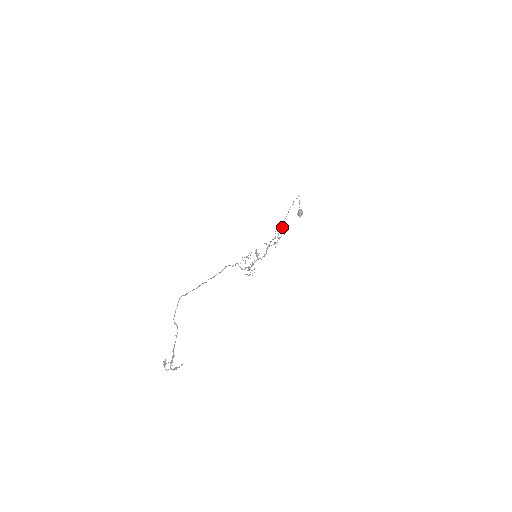
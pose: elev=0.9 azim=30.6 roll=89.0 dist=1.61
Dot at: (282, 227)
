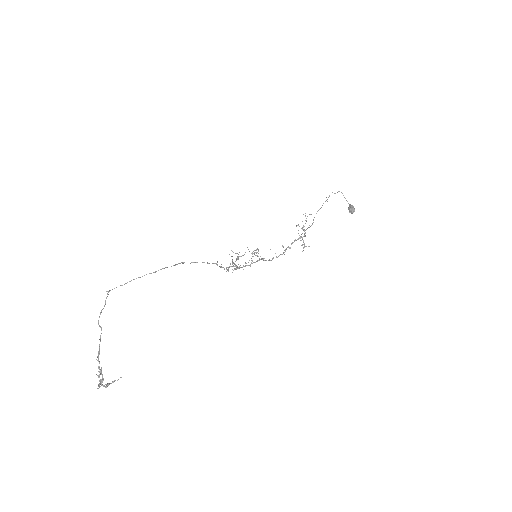
Dot at: occluded
